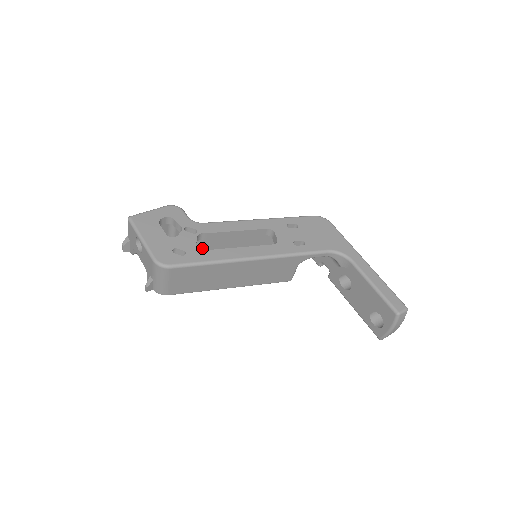
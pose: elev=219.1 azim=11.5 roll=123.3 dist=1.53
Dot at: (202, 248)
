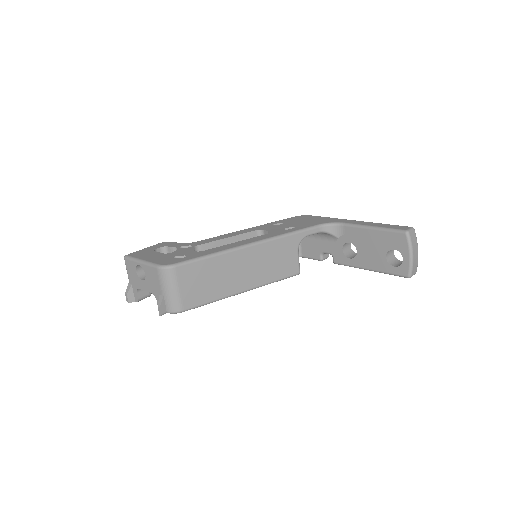
Dot at: occluded
